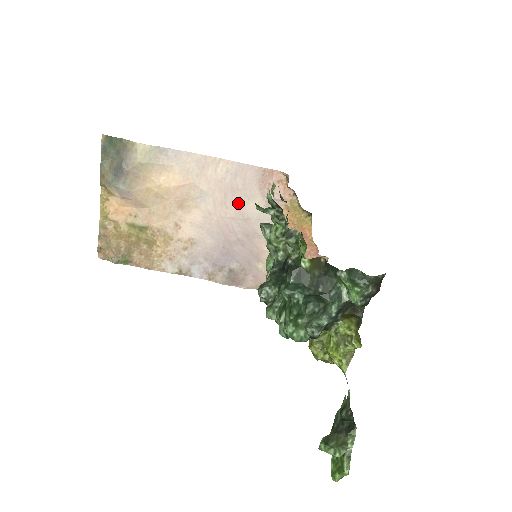
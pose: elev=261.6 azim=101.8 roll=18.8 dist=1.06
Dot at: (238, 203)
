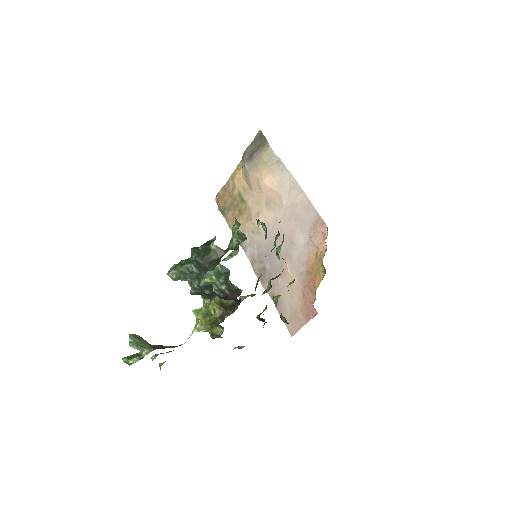
Dot at: (294, 227)
